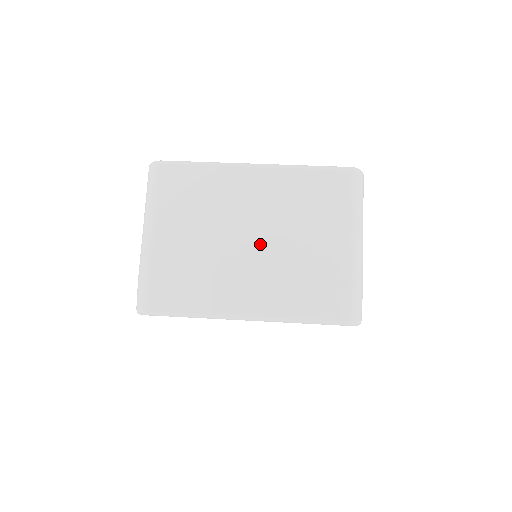
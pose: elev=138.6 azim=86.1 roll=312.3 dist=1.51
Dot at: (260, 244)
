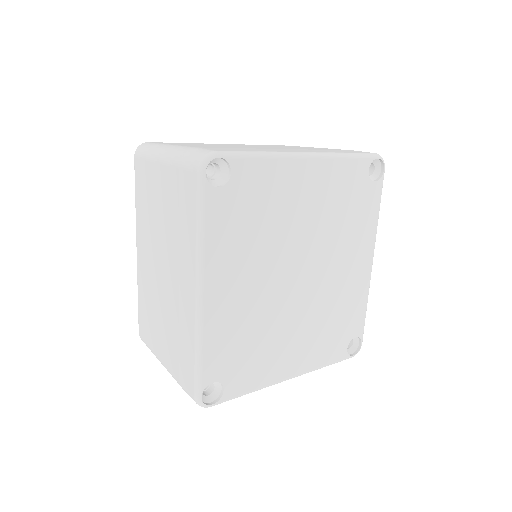
Dot at: (270, 147)
